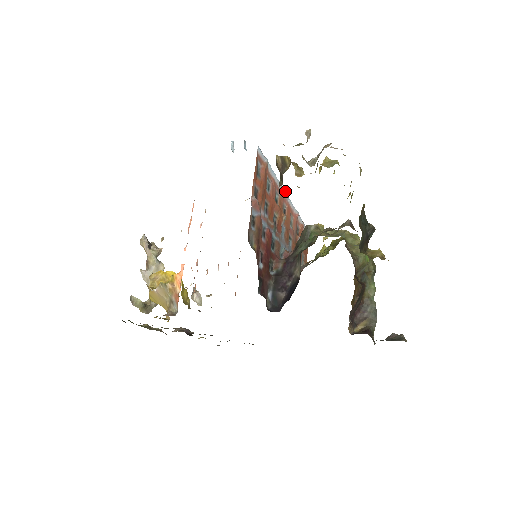
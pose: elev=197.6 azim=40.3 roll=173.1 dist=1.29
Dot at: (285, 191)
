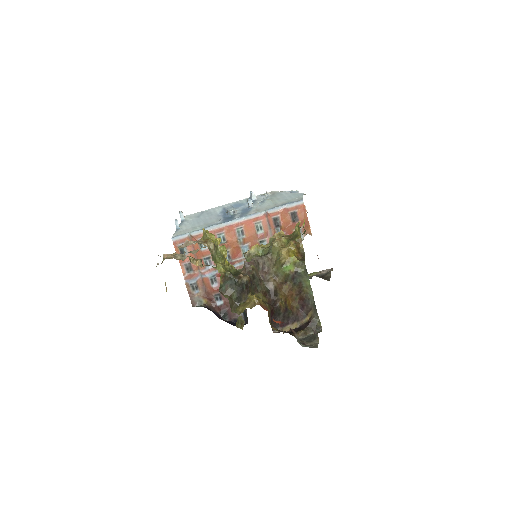
Dot at: (231, 220)
